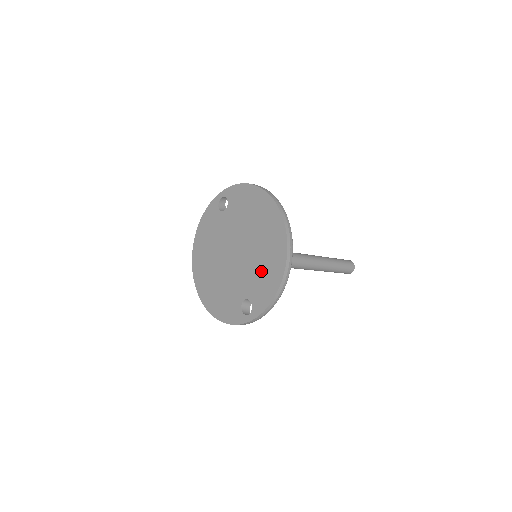
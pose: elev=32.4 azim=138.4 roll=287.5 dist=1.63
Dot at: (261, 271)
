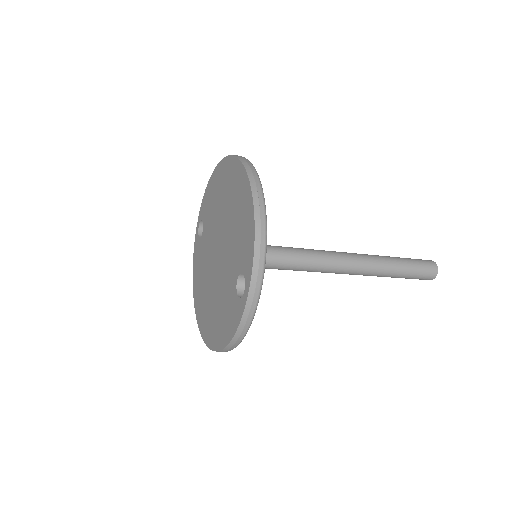
Dot at: (237, 228)
